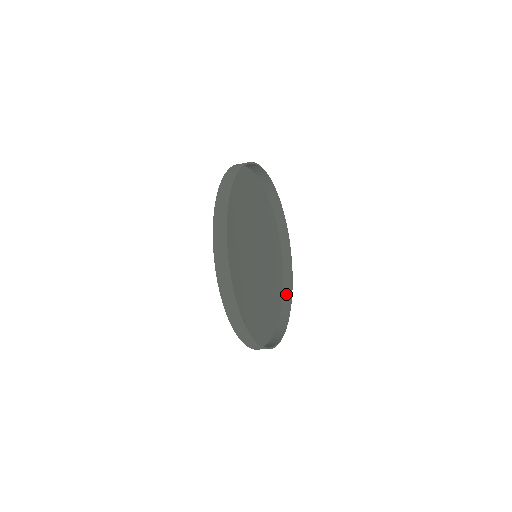
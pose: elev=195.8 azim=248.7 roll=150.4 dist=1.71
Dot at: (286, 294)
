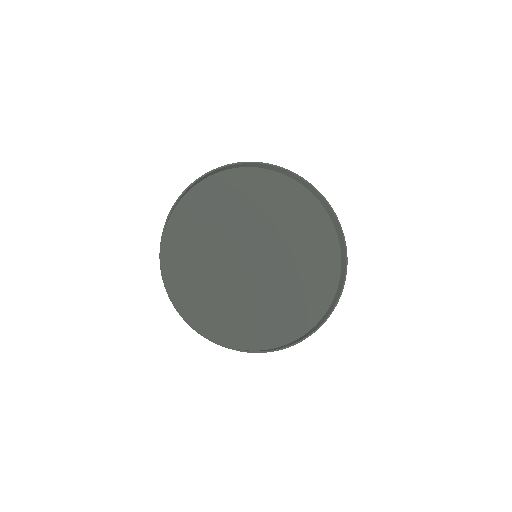
Dot at: (337, 294)
